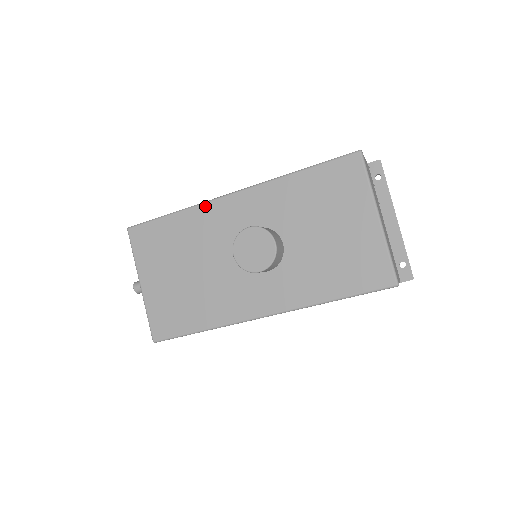
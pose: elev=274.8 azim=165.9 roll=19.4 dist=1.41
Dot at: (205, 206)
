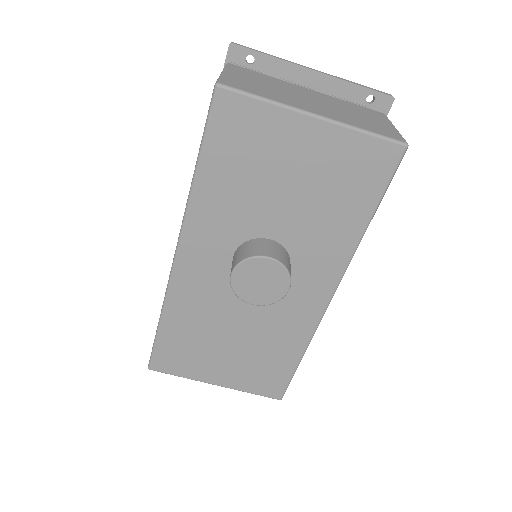
Dot at: (172, 290)
